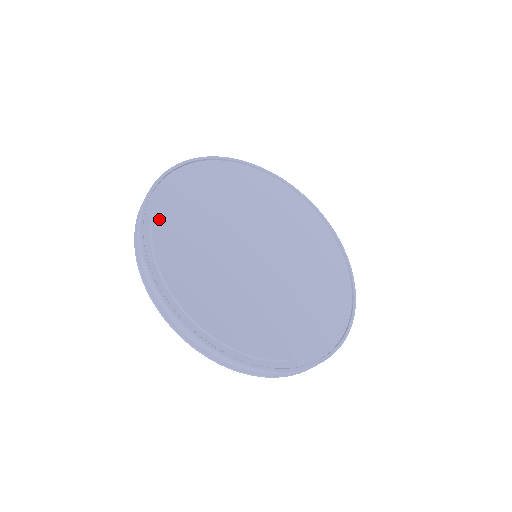
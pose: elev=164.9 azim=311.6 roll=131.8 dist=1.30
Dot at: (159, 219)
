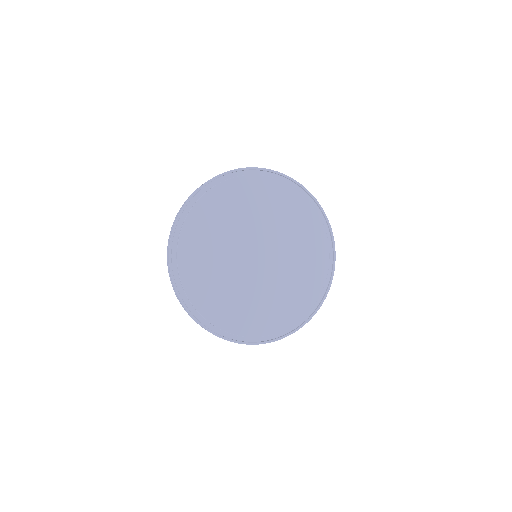
Dot at: (195, 212)
